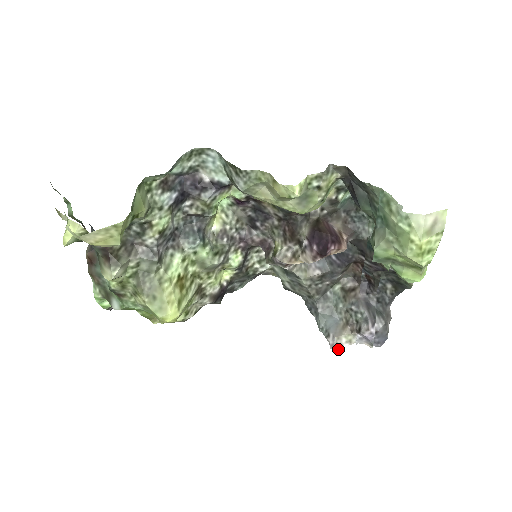
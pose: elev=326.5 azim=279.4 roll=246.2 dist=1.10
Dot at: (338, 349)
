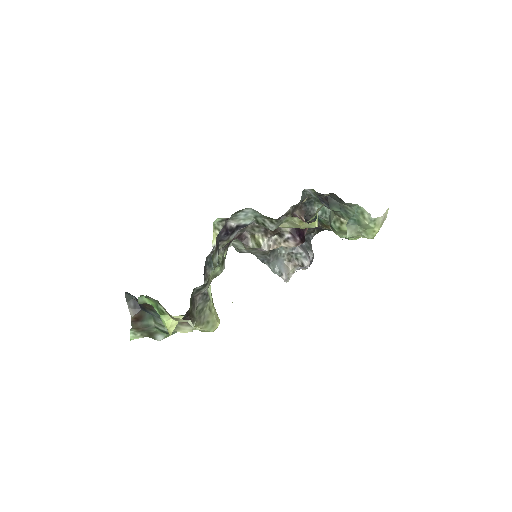
Dot at: occluded
